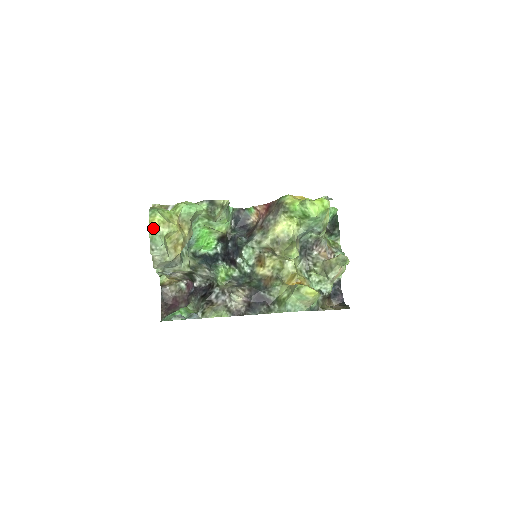
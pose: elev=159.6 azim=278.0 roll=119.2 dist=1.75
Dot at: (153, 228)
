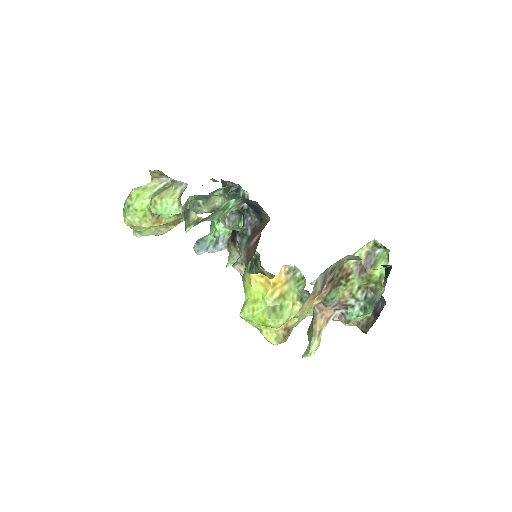
Dot at: occluded
